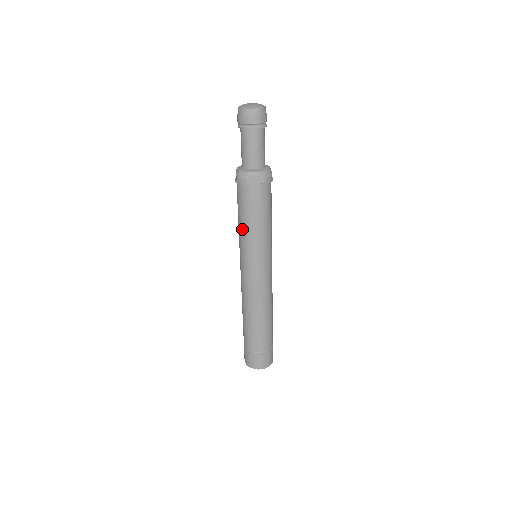
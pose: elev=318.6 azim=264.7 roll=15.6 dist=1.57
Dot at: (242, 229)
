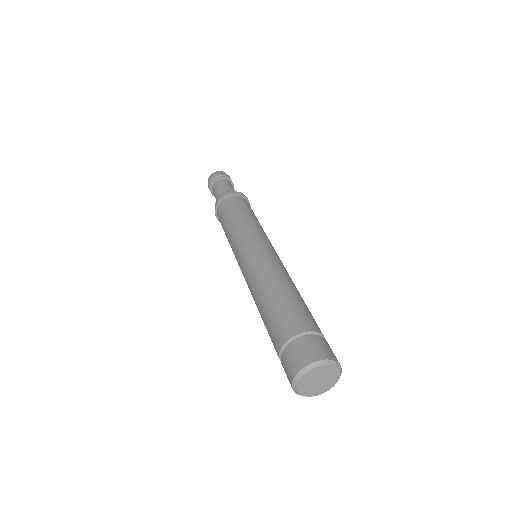
Dot at: (232, 226)
